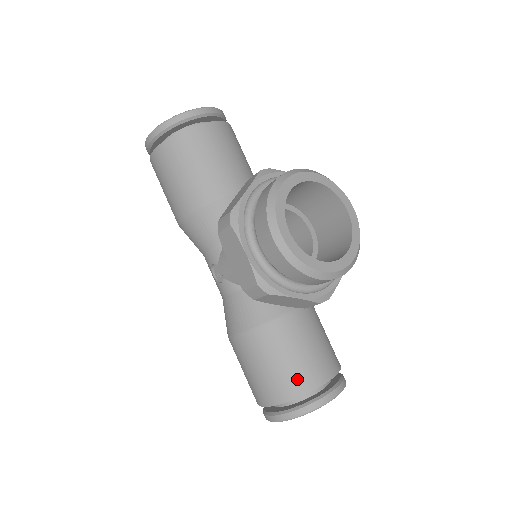
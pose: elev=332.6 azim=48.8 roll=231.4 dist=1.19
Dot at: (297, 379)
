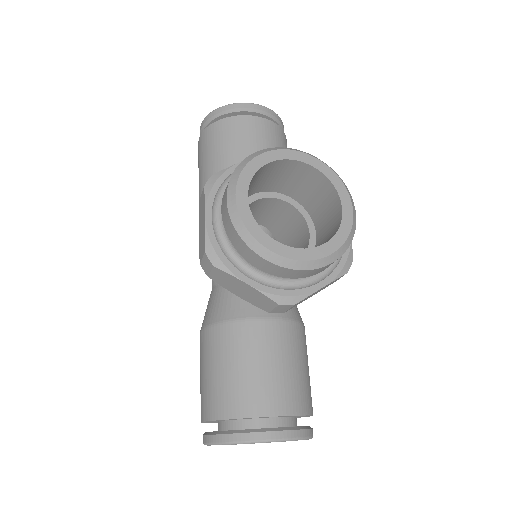
Dot at: (237, 396)
